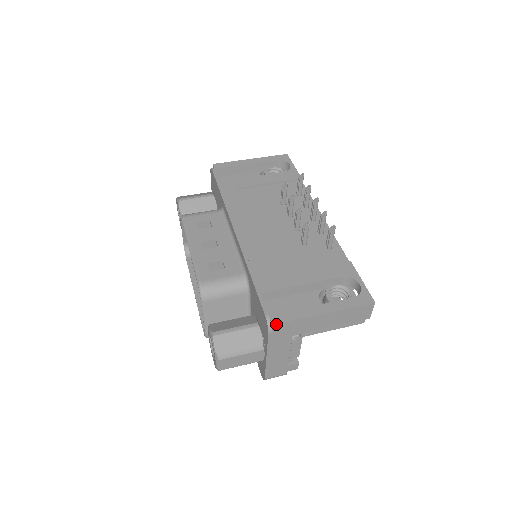
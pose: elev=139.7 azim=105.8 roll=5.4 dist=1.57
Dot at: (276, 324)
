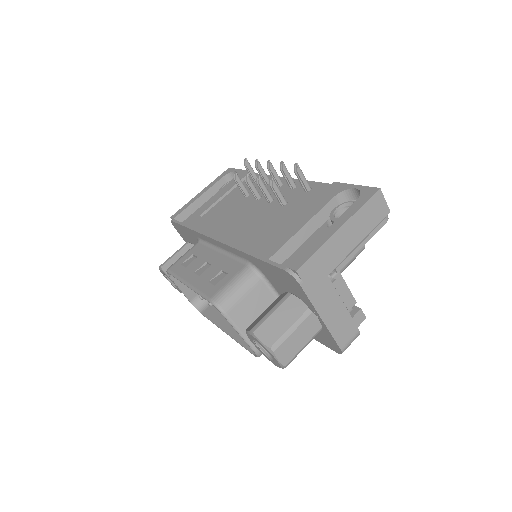
Dot at: (299, 268)
